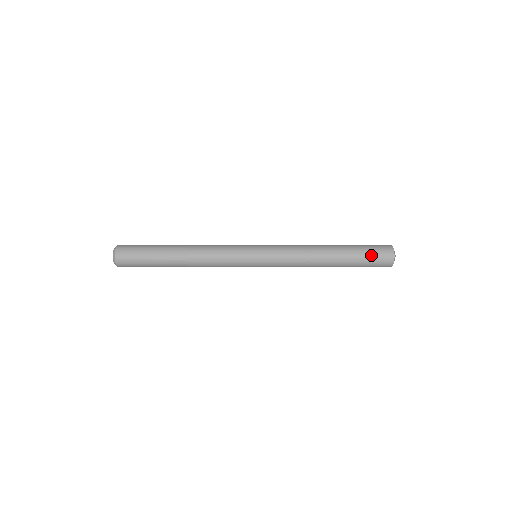
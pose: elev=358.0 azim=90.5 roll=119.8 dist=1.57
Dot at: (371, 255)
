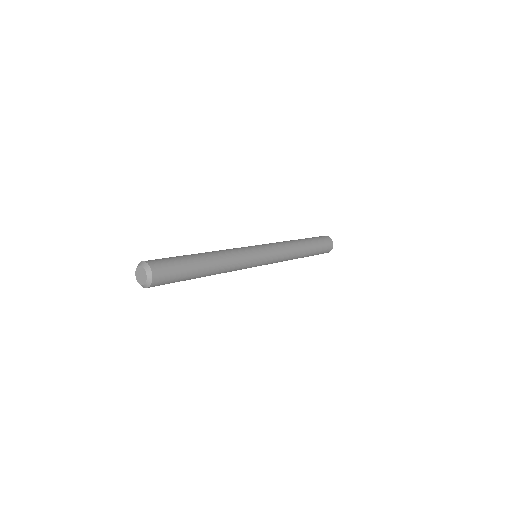
Dot at: (320, 253)
